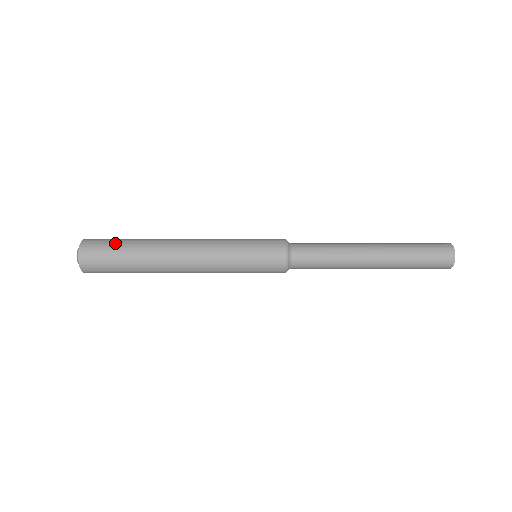
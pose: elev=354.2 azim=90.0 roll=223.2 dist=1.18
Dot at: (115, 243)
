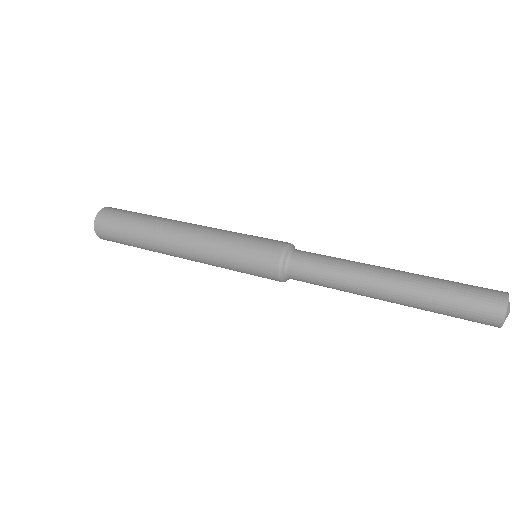
Dot at: (120, 231)
